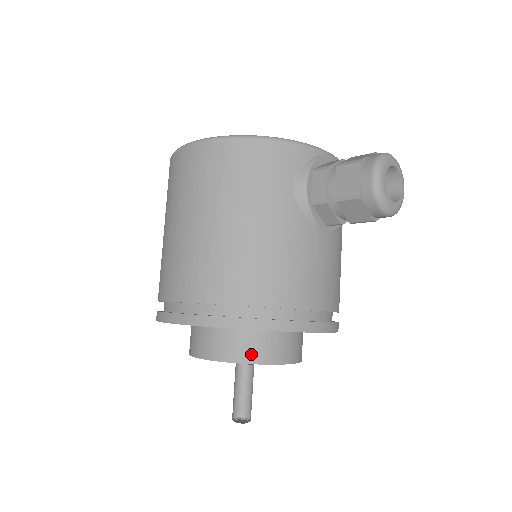
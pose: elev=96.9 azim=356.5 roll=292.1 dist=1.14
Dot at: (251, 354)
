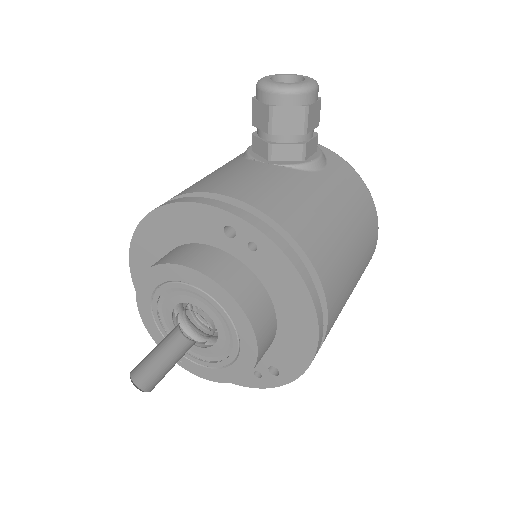
Dot at: (155, 263)
